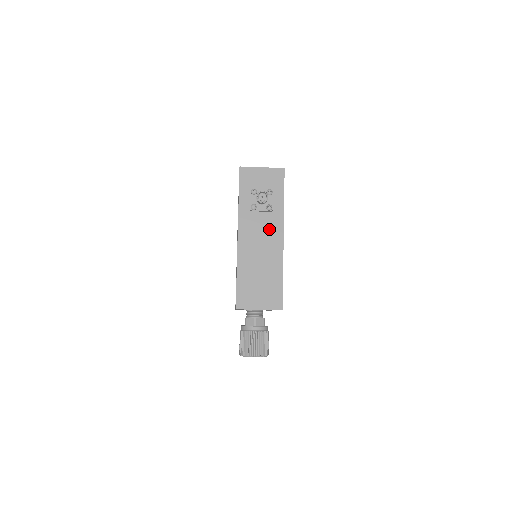
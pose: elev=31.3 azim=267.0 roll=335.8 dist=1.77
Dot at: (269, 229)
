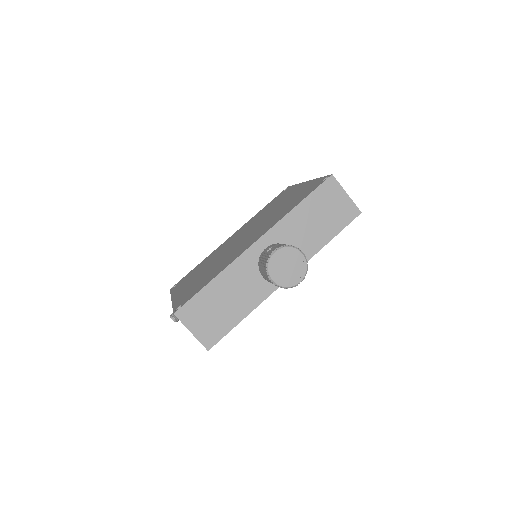
Dot at: occluded
